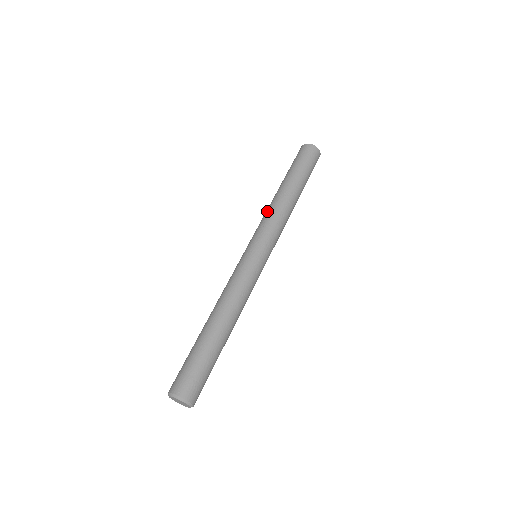
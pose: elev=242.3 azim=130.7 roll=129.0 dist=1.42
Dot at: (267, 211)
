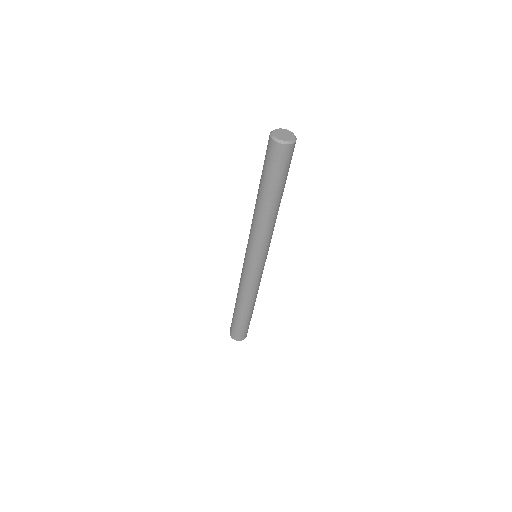
Dot at: occluded
